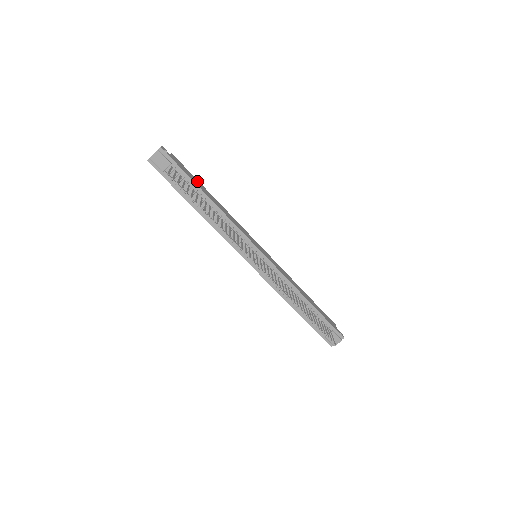
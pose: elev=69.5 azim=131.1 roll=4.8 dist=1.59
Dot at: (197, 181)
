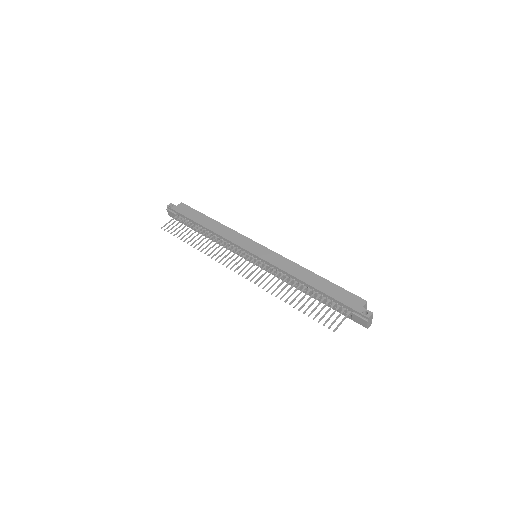
Dot at: (198, 214)
